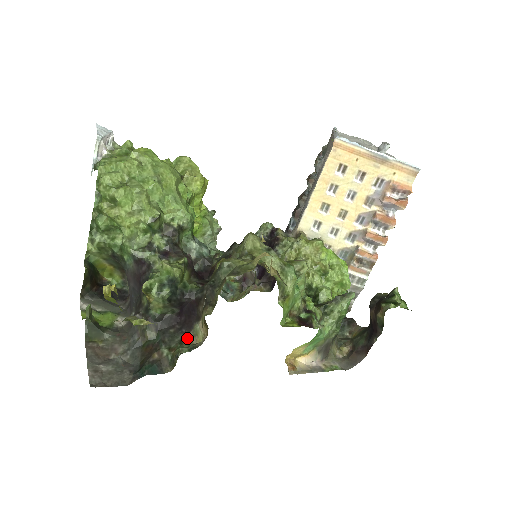
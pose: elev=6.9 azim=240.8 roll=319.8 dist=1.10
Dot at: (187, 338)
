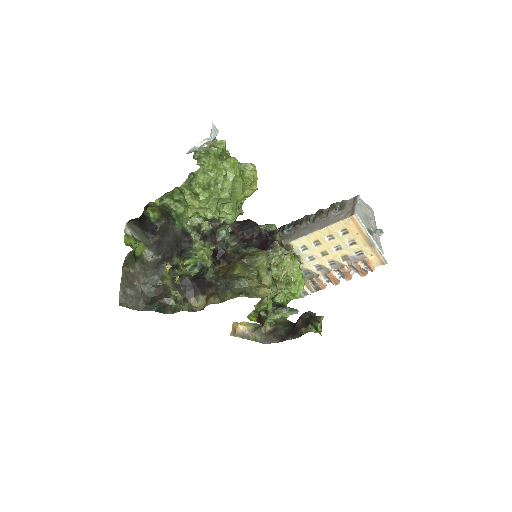
Dot at: (190, 299)
